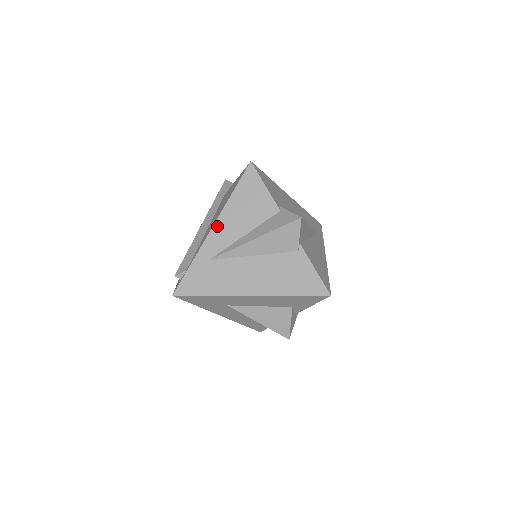
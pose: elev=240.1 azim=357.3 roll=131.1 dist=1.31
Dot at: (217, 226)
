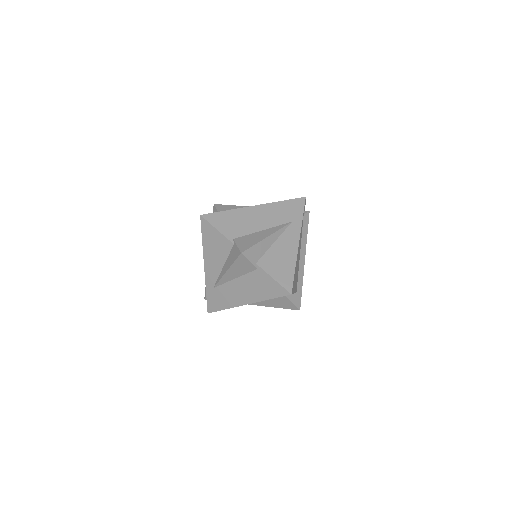
Dot at: (206, 265)
